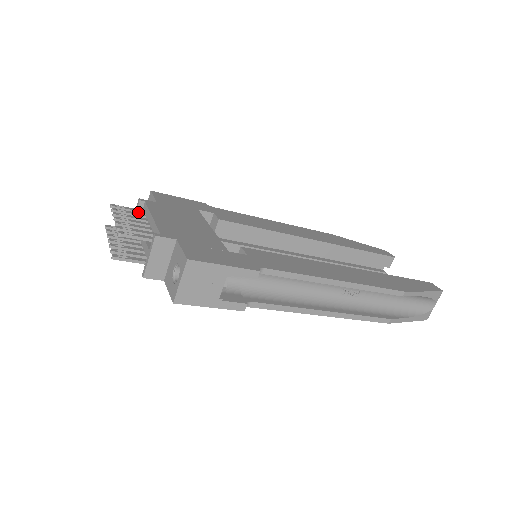
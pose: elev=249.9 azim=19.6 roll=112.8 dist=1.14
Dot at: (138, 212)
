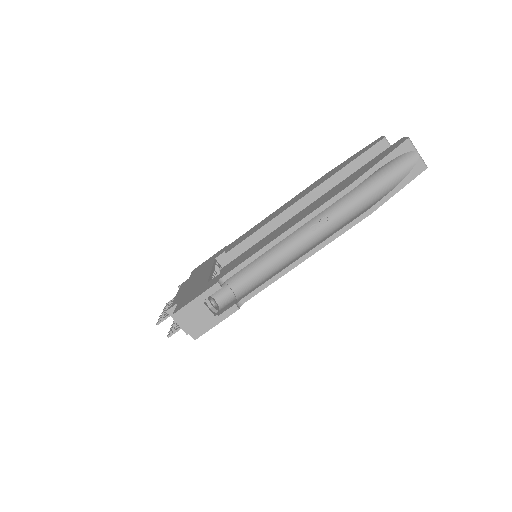
Dot at: occluded
